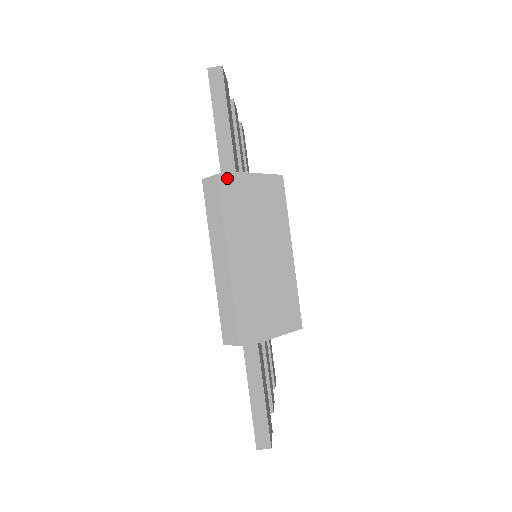
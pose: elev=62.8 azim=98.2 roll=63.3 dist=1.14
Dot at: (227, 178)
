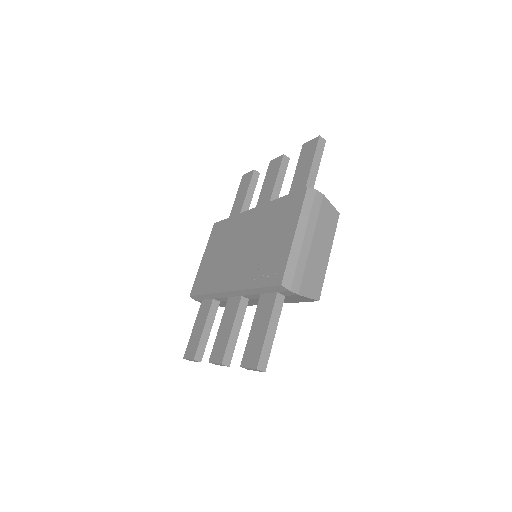
Dot at: (320, 195)
